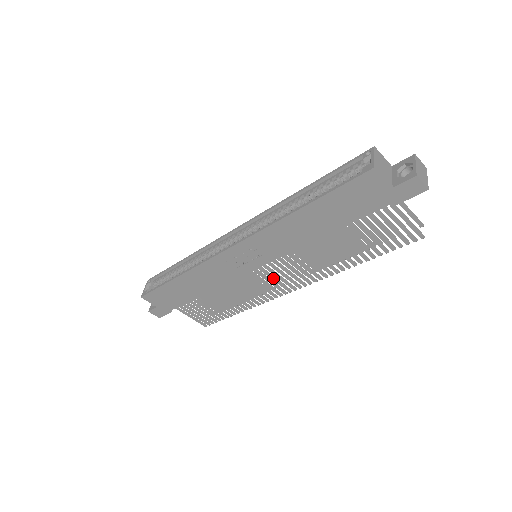
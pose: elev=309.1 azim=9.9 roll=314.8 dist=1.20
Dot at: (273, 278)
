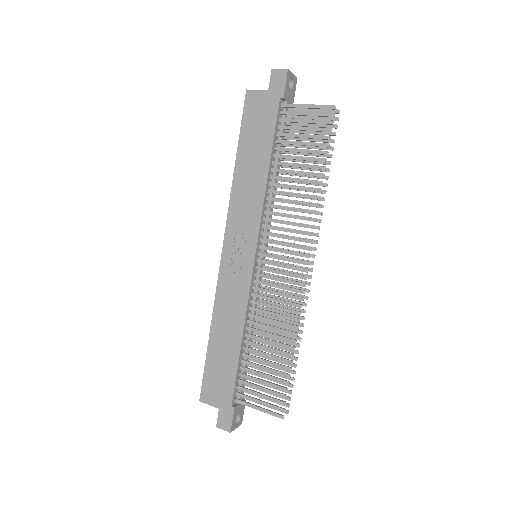
Dot at: (280, 265)
